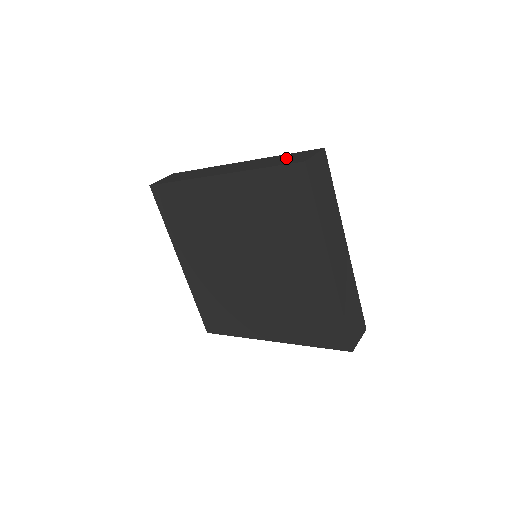
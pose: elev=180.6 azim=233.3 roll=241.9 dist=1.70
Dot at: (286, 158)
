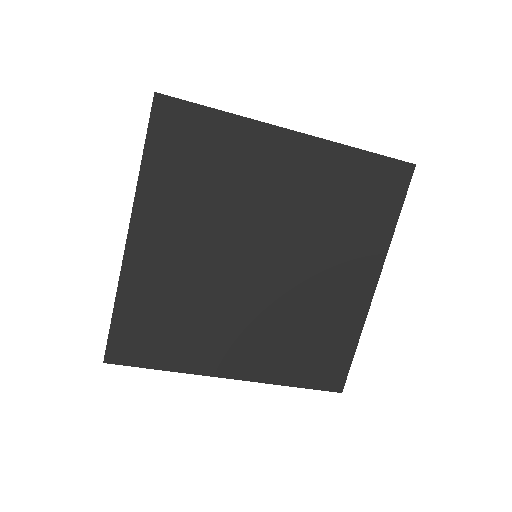
Dot at: occluded
